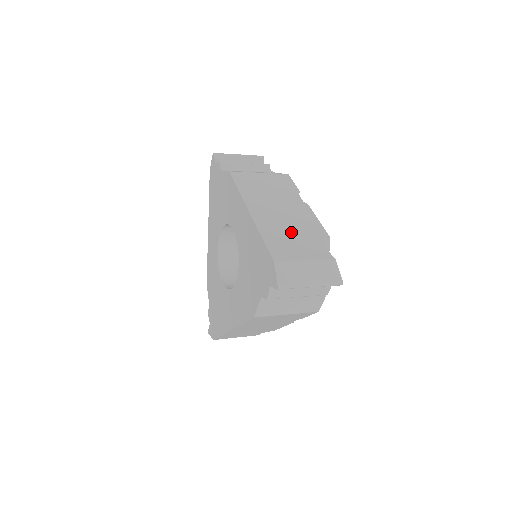
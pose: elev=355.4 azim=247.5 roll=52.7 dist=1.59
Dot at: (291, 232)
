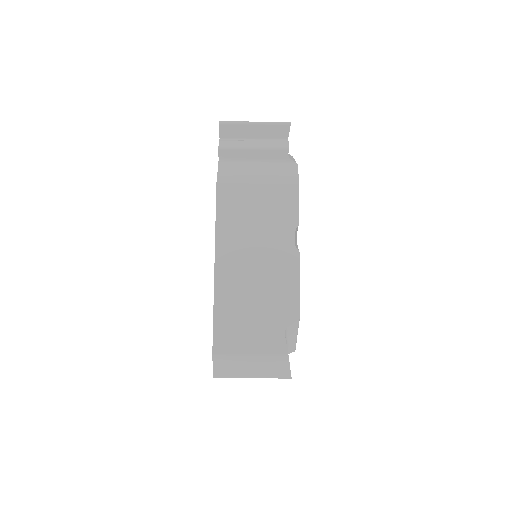
Dot at: (253, 306)
